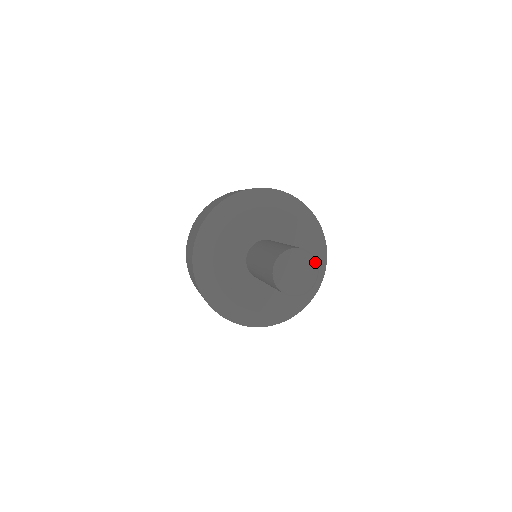
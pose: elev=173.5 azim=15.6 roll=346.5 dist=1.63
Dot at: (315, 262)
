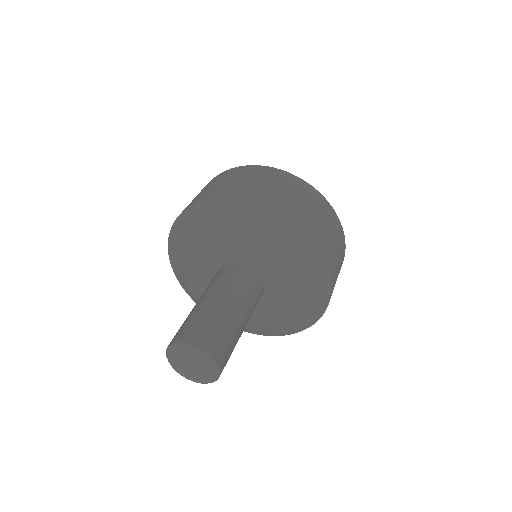
Dot at: (216, 372)
